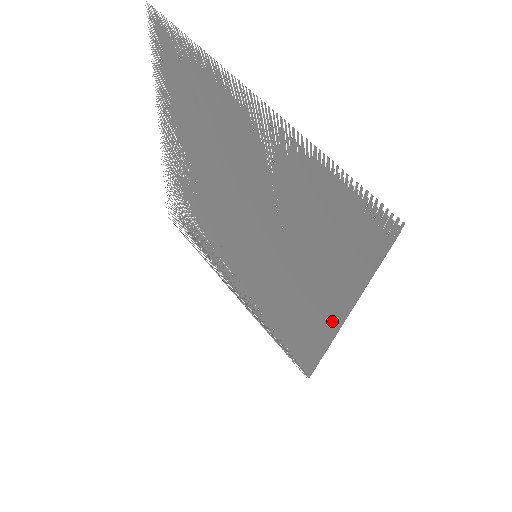
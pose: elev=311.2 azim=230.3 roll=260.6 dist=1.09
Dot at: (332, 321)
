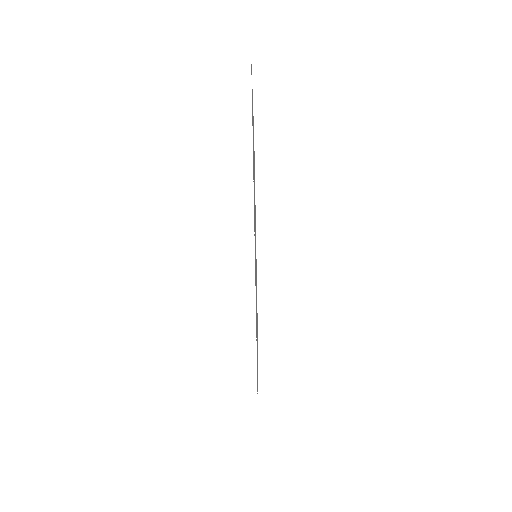
Dot at: occluded
